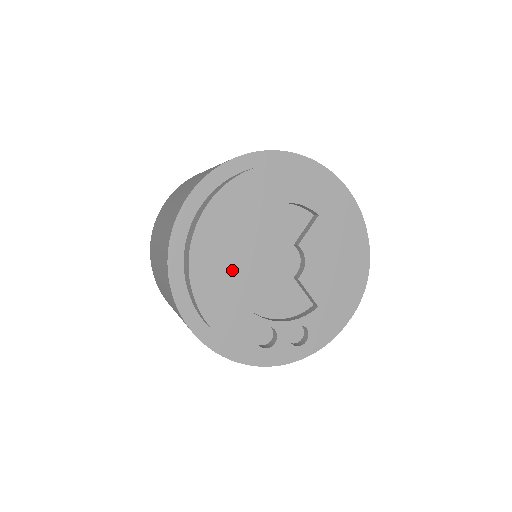
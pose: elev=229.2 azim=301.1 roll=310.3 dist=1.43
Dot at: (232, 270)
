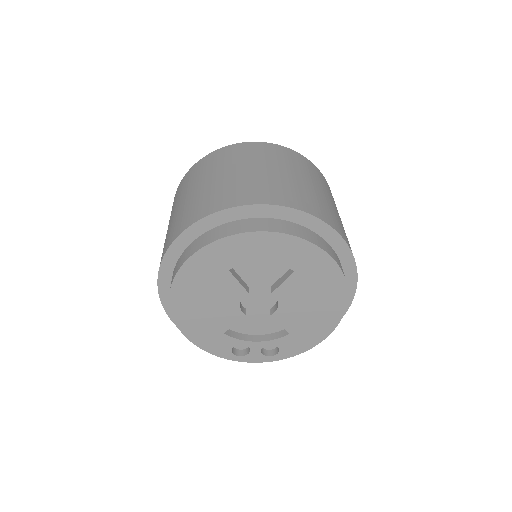
Dot at: (208, 309)
